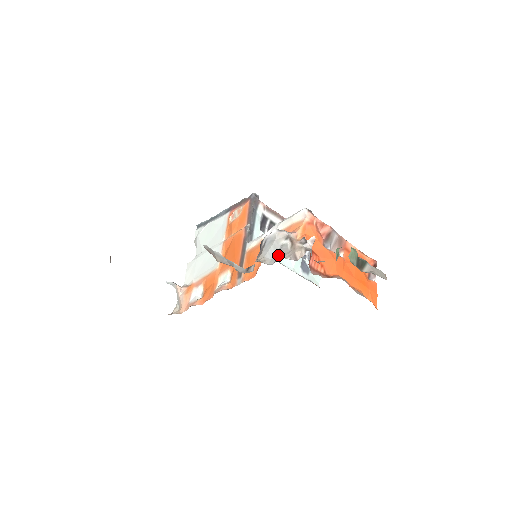
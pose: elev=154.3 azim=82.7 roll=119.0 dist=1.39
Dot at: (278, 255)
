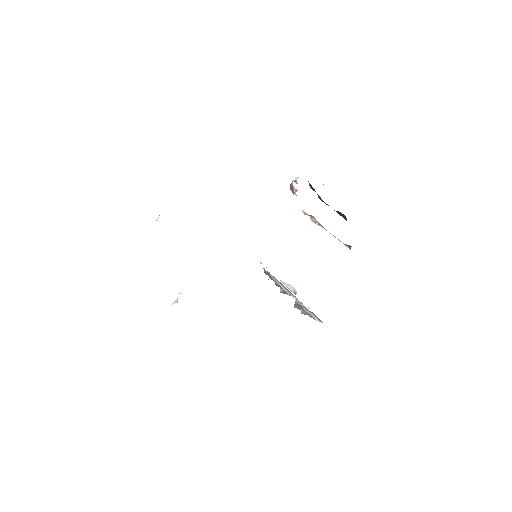
Dot at: occluded
